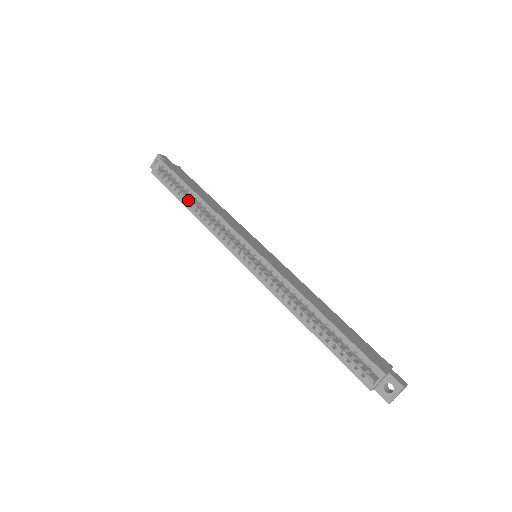
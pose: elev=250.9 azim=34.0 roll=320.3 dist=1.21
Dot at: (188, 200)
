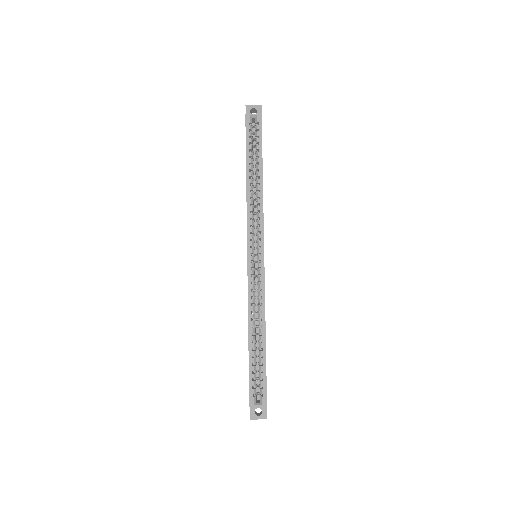
Dot at: (252, 169)
